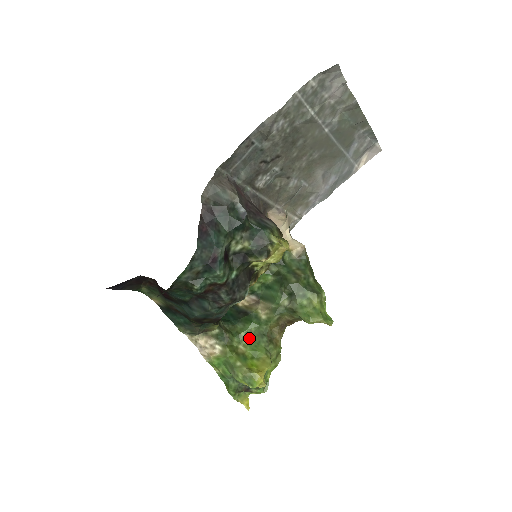
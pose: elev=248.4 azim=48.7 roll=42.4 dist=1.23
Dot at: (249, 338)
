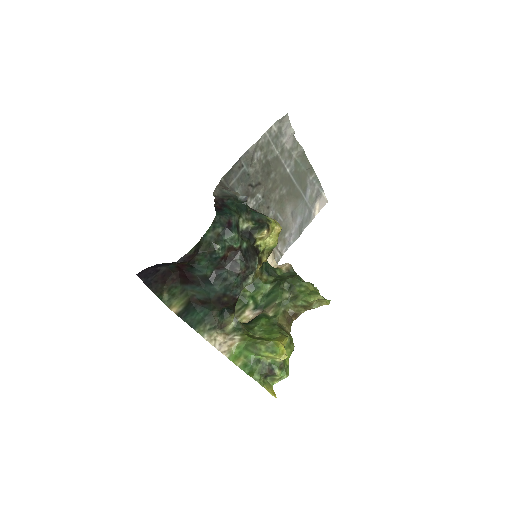
Dot at: (262, 329)
